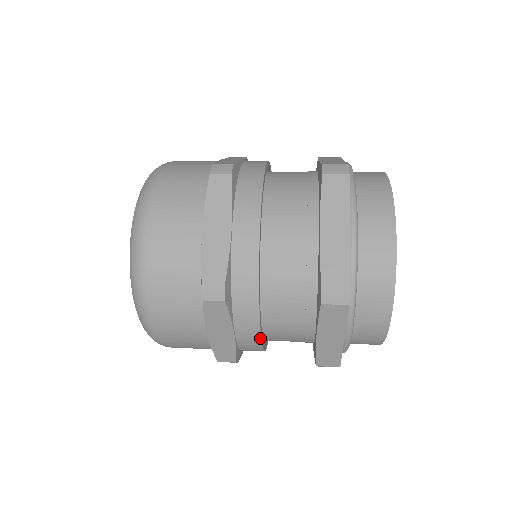
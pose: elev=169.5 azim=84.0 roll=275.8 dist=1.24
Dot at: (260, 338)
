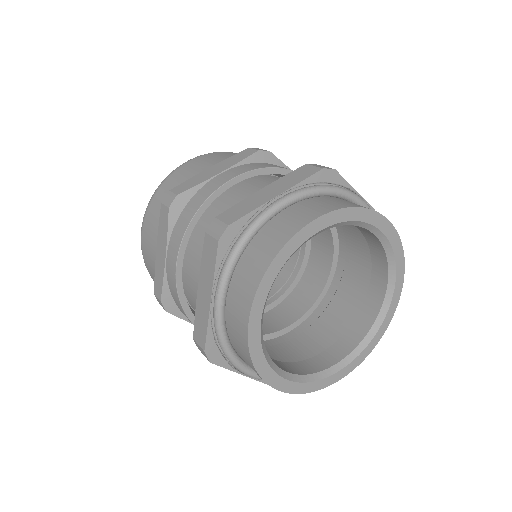
Dot at: occluded
